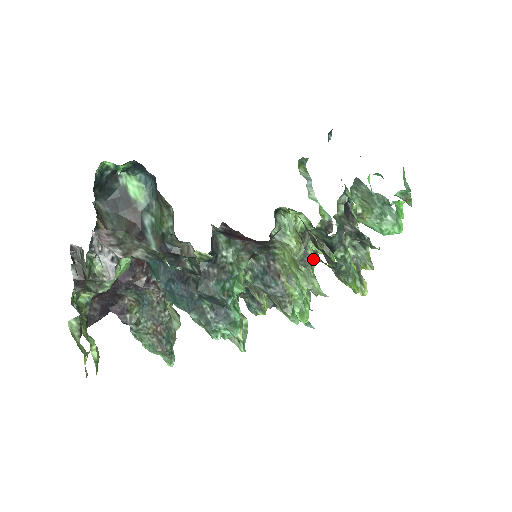
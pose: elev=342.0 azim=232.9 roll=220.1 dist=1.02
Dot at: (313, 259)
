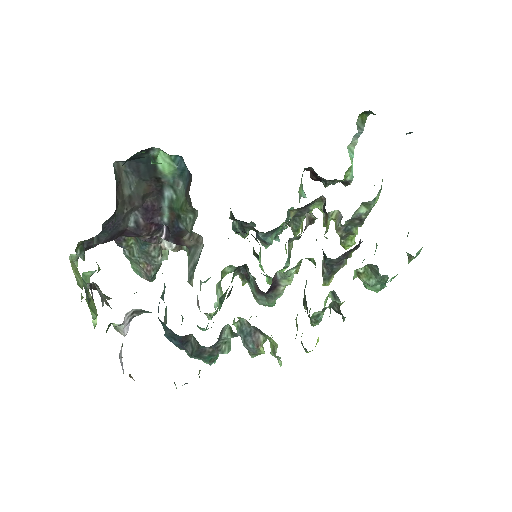
Dot at: occluded
